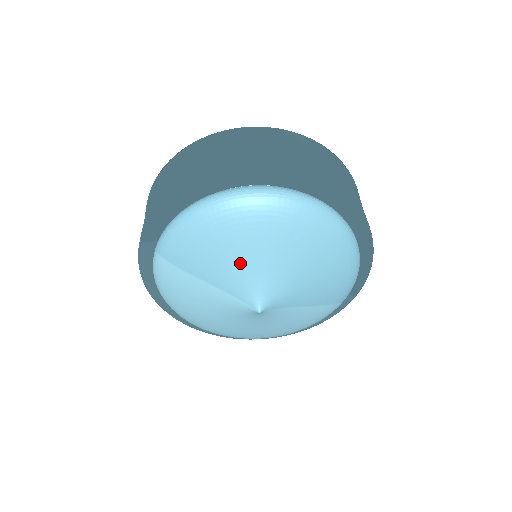
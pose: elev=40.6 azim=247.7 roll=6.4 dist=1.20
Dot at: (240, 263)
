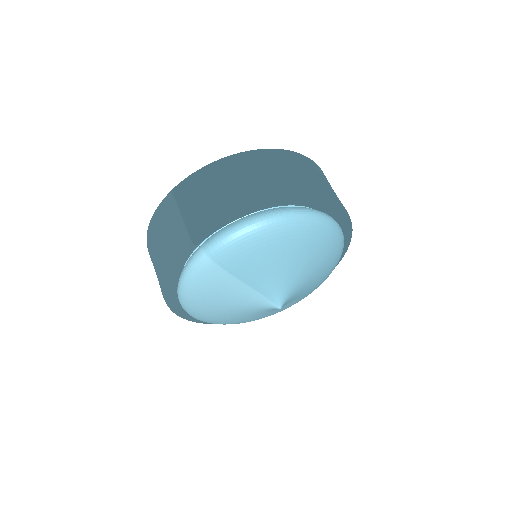
Dot at: (281, 270)
